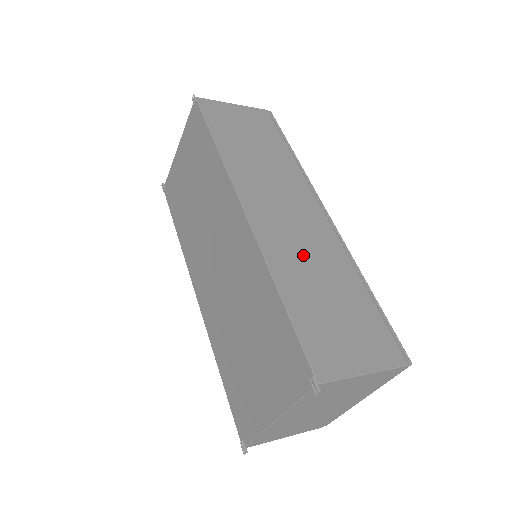
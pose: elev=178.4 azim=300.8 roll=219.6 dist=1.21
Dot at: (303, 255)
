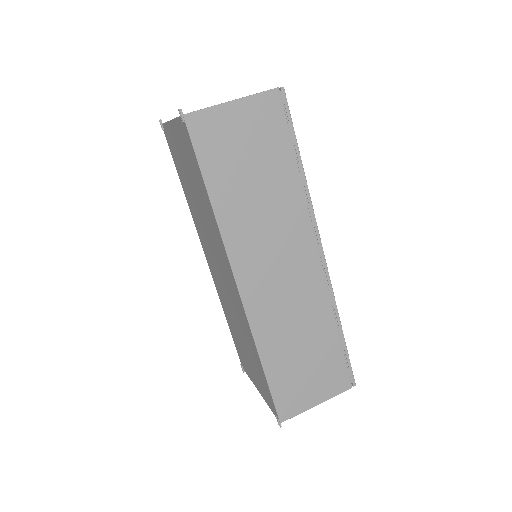
Dot at: (288, 319)
